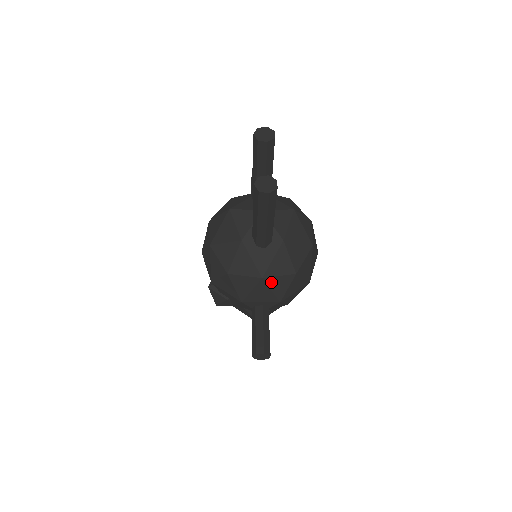
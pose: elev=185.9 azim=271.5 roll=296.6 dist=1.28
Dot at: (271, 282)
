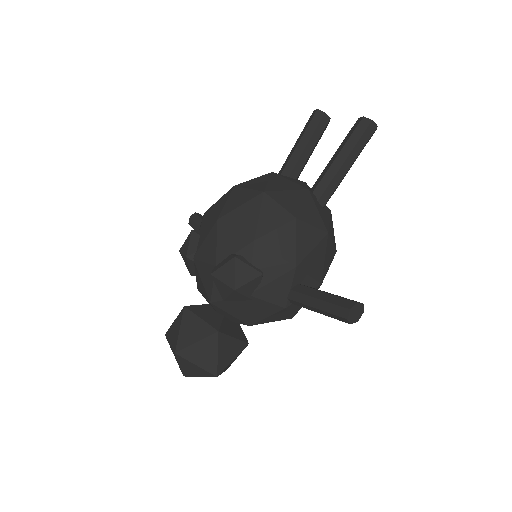
Dot at: (328, 246)
